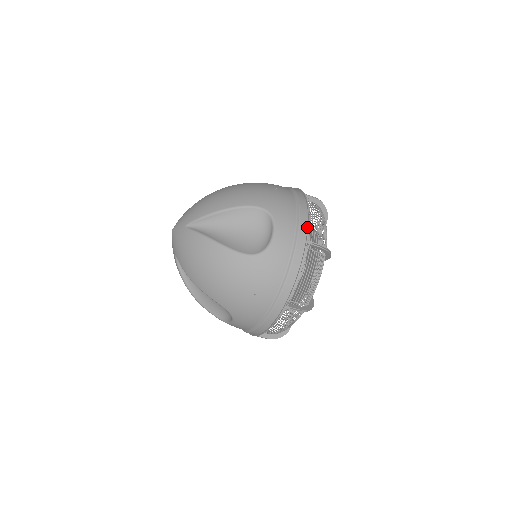
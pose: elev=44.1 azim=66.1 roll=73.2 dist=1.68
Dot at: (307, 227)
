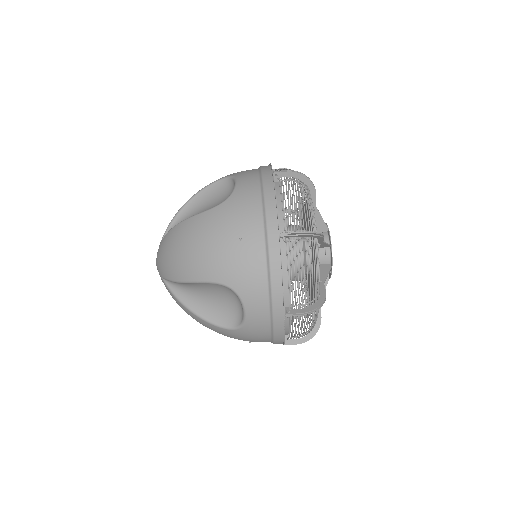
Dot at: (270, 168)
